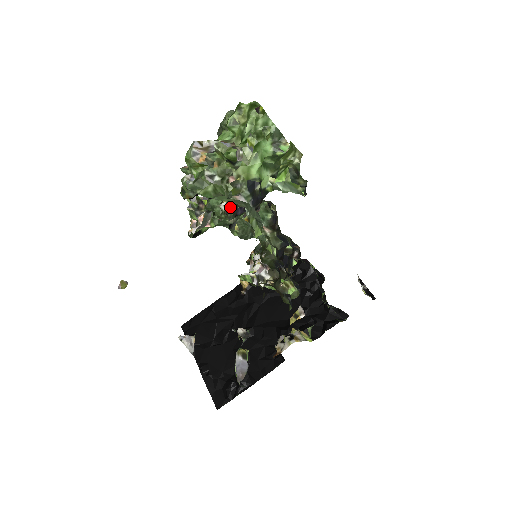
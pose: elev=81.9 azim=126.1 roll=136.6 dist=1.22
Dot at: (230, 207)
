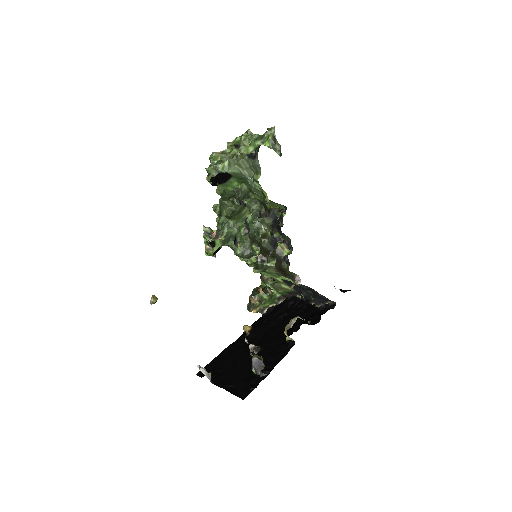
Dot at: (236, 197)
